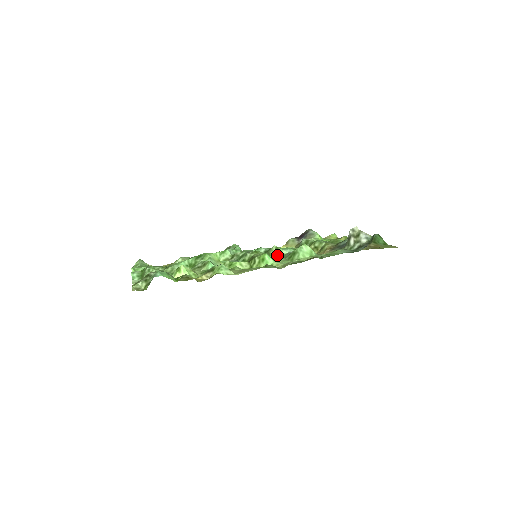
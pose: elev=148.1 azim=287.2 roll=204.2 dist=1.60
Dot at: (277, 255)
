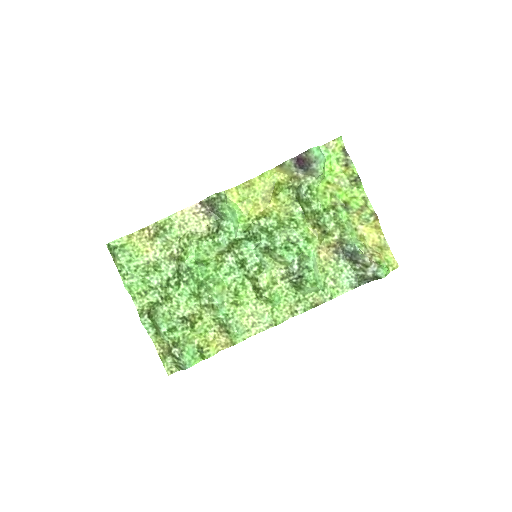
Dot at: (279, 261)
